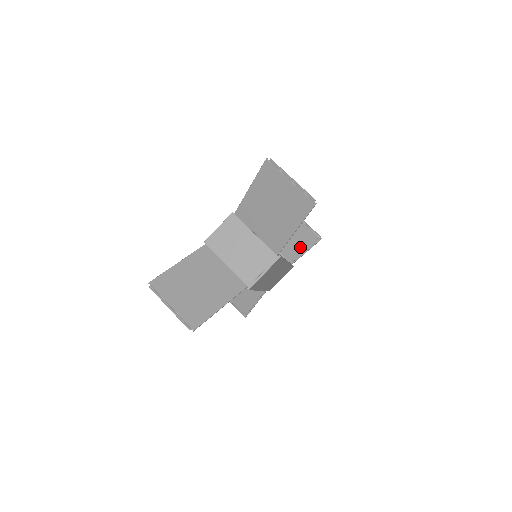
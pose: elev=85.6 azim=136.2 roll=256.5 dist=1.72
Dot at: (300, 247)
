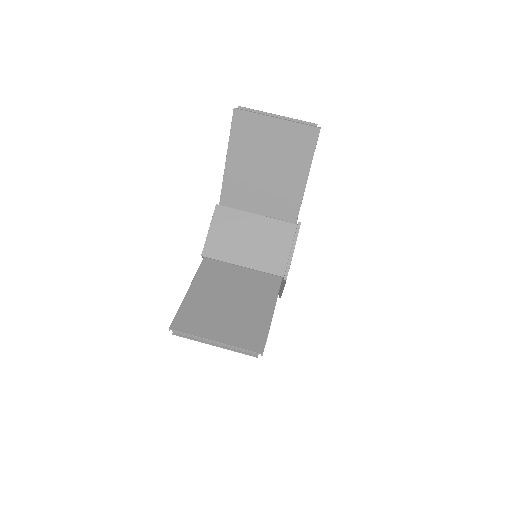
Dot at: occluded
